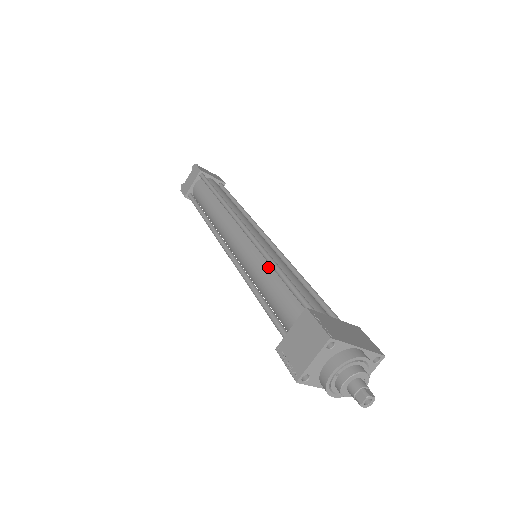
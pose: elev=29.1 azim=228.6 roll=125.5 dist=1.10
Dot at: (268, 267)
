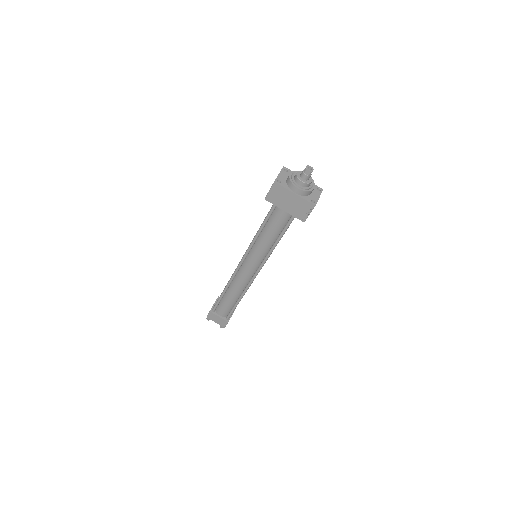
Dot at: occluded
